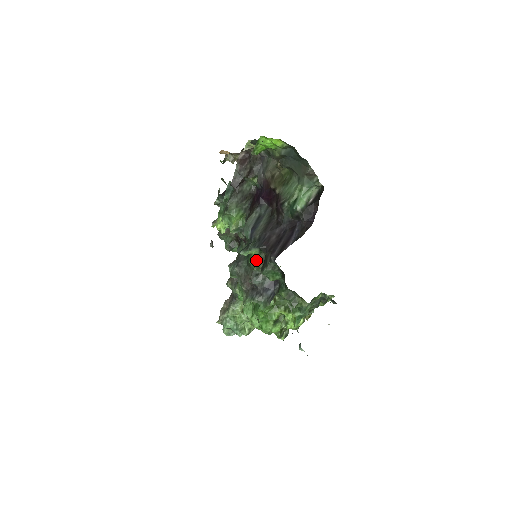
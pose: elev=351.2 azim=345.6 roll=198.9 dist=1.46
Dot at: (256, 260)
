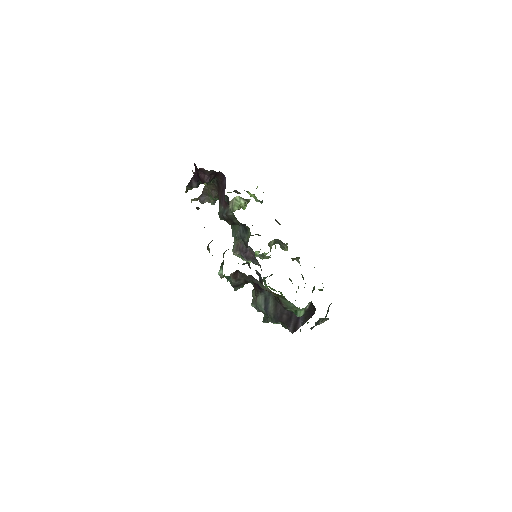
Dot at: occluded
